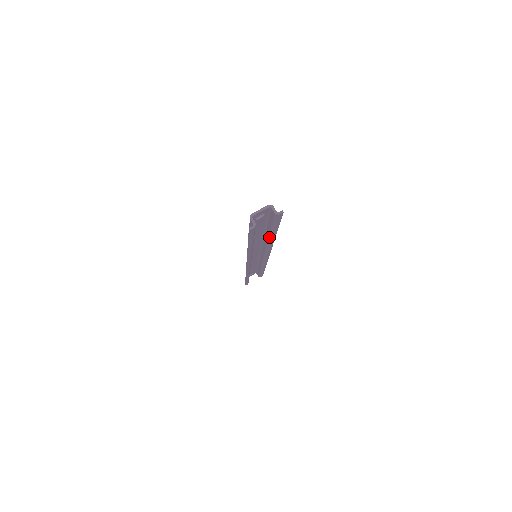
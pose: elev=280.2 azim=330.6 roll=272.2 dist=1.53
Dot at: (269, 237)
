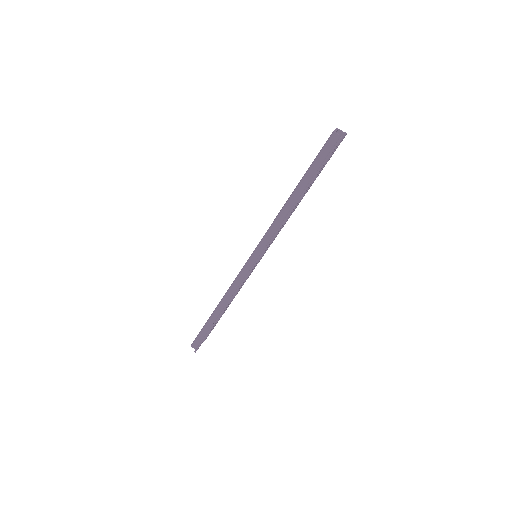
Dot at: occluded
